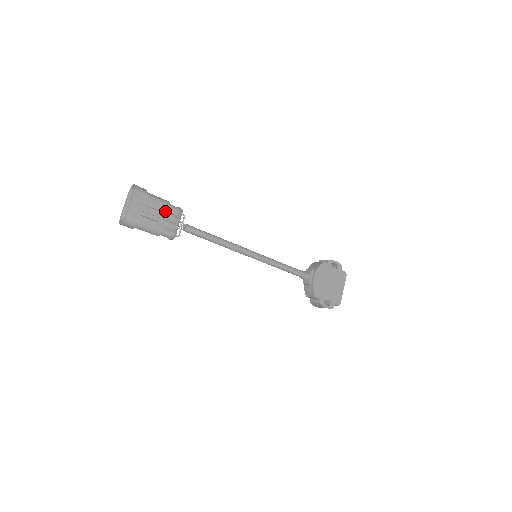
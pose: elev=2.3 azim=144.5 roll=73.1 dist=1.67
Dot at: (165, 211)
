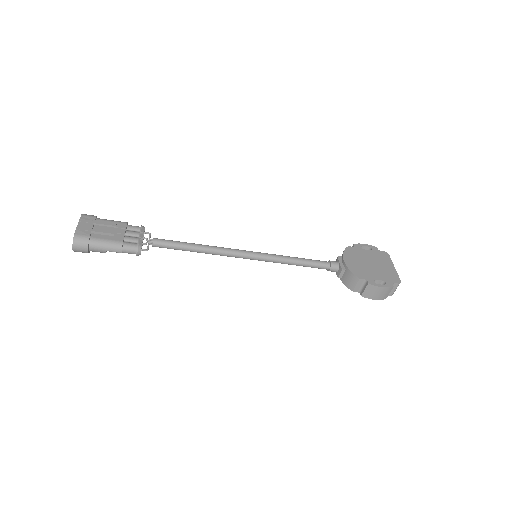
Dot at: (122, 228)
